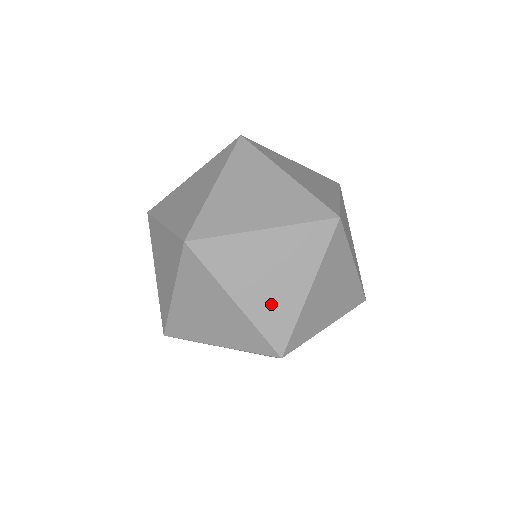
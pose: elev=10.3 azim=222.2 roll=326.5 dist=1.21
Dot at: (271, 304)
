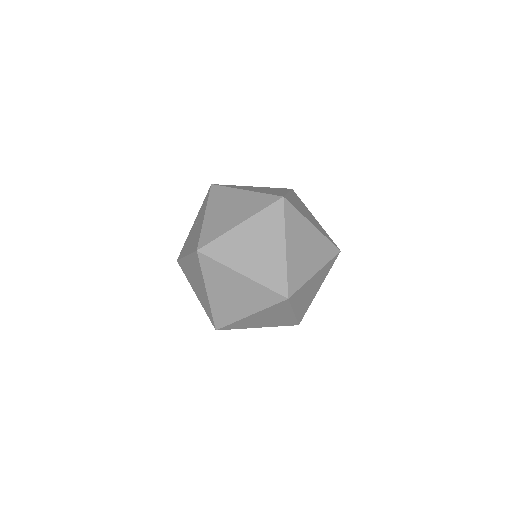
Dot at: (299, 264)
